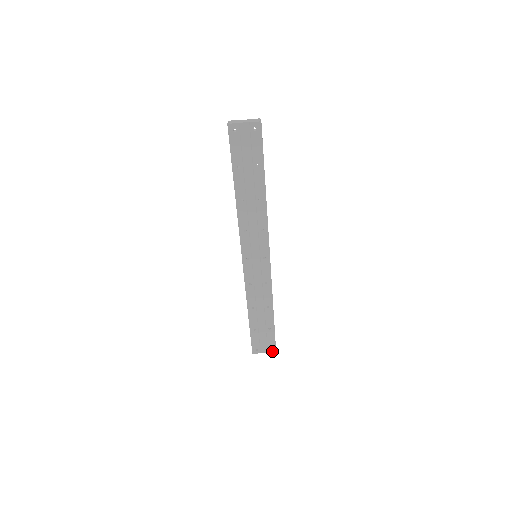
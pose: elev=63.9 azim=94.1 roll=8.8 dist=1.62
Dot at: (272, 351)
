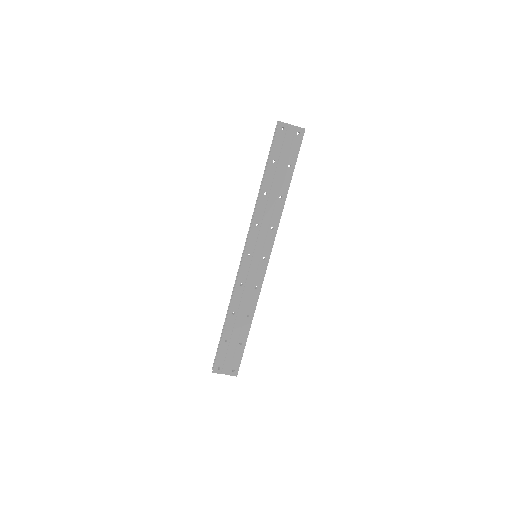
Dot at: (233, 374)
